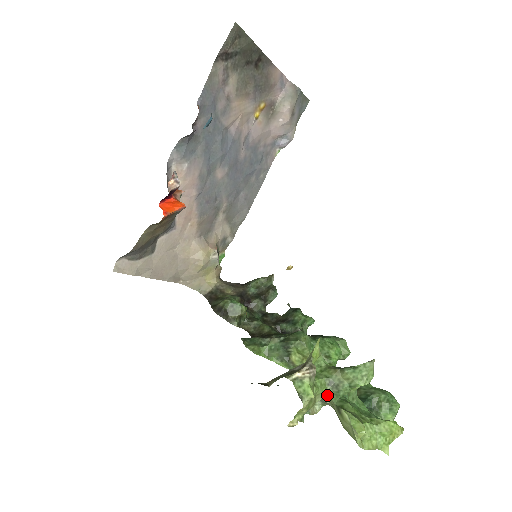
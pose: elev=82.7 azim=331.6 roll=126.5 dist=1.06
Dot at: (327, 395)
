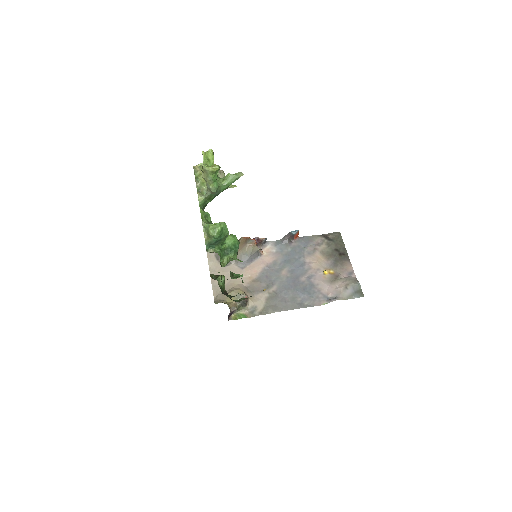
Dot at: occluded
